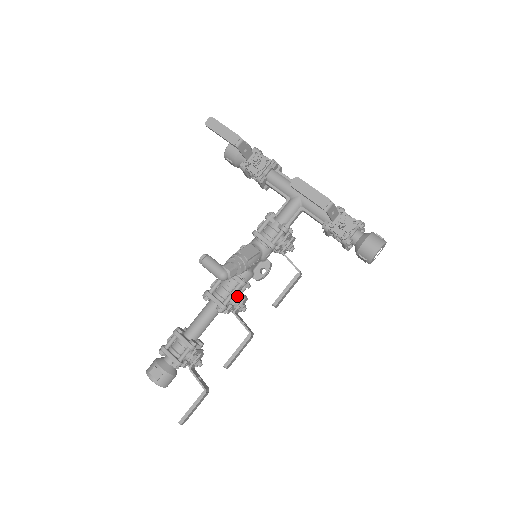
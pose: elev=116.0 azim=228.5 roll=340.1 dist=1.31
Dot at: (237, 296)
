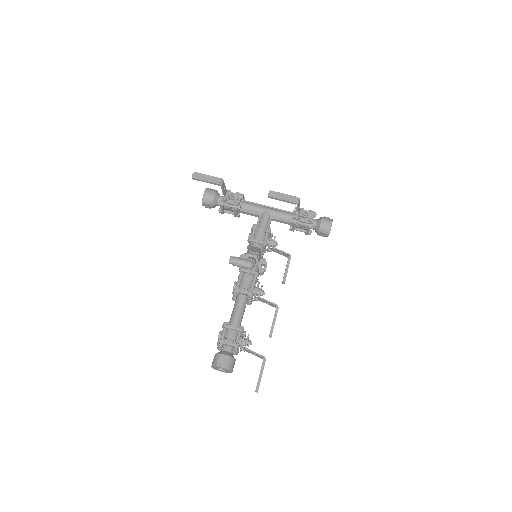
Dot at: (257, 284)
